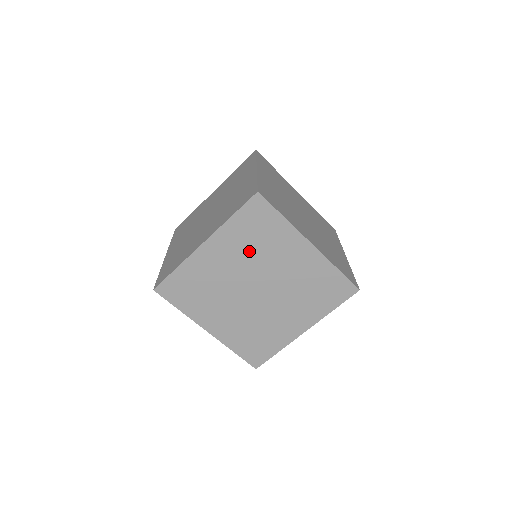
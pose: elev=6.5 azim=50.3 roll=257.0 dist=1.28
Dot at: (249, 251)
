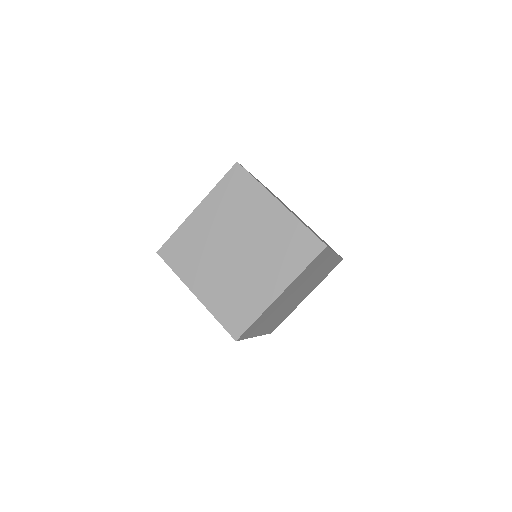
Dot at: (303, 280)
